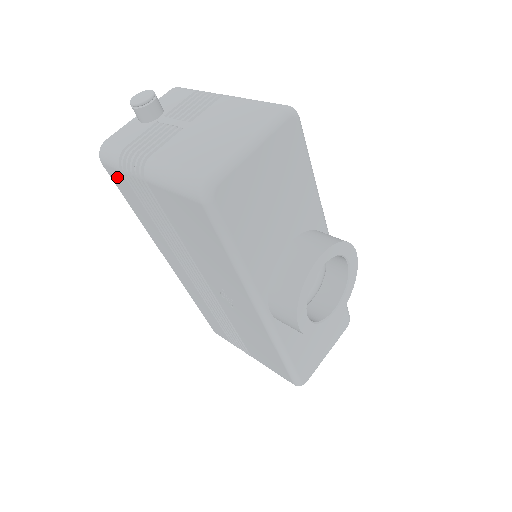
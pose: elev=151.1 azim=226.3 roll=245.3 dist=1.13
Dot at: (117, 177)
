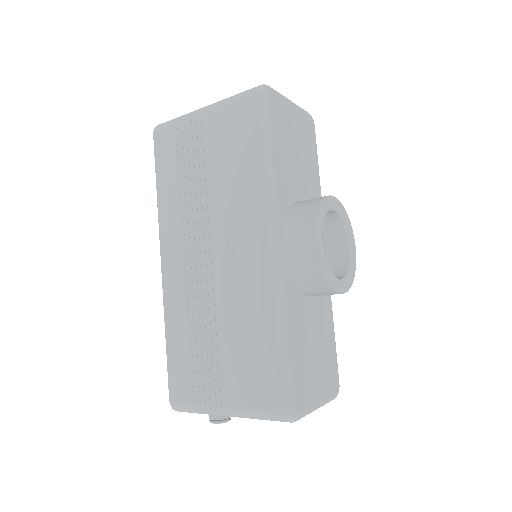
Dot at: (164, 140)
